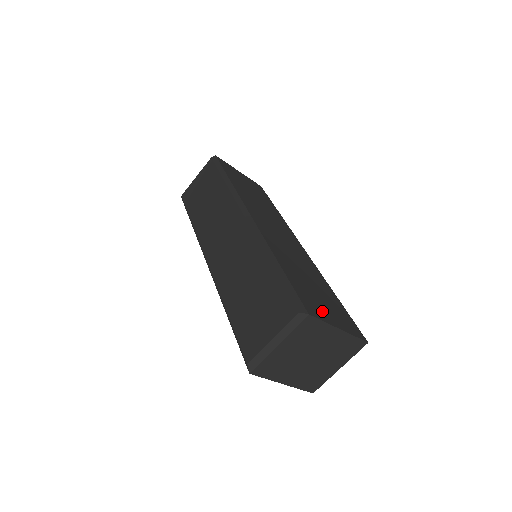
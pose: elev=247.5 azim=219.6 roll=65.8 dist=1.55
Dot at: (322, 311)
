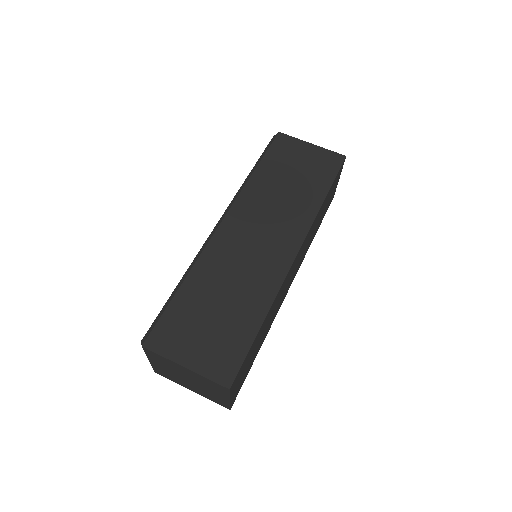
Dot at: (180, 344)
